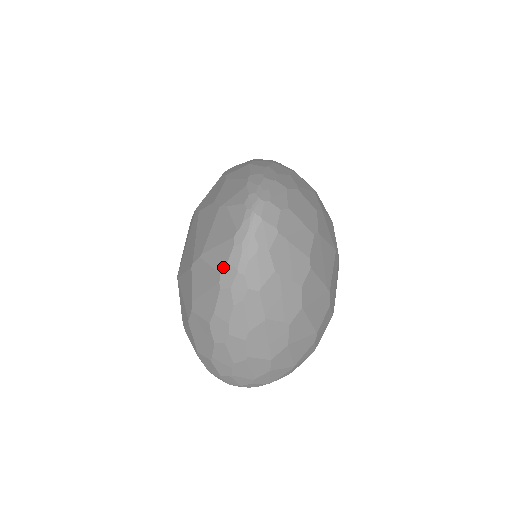
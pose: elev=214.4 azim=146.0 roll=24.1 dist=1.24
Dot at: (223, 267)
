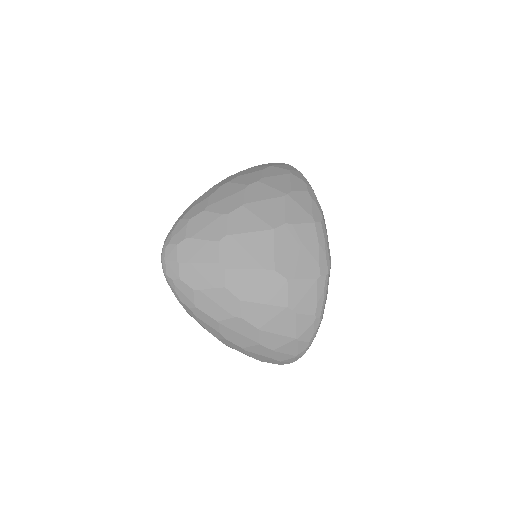
Dot at: occluded
